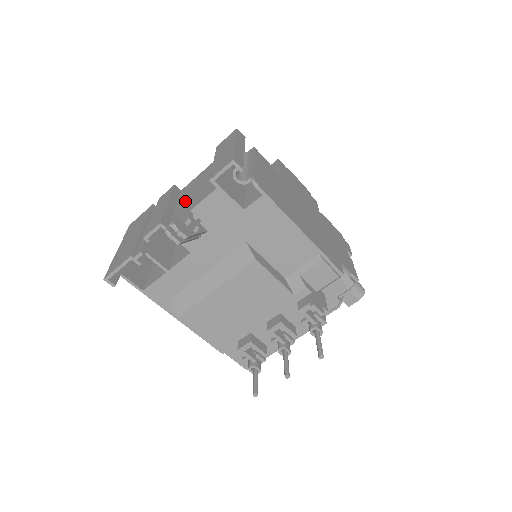
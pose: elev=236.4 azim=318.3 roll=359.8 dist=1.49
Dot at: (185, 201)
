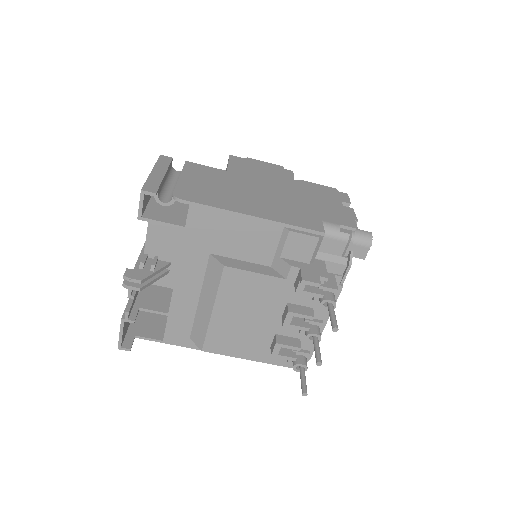
Dot at: occluded
